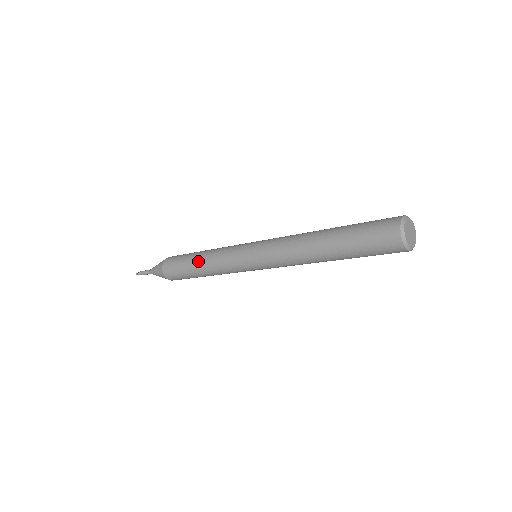
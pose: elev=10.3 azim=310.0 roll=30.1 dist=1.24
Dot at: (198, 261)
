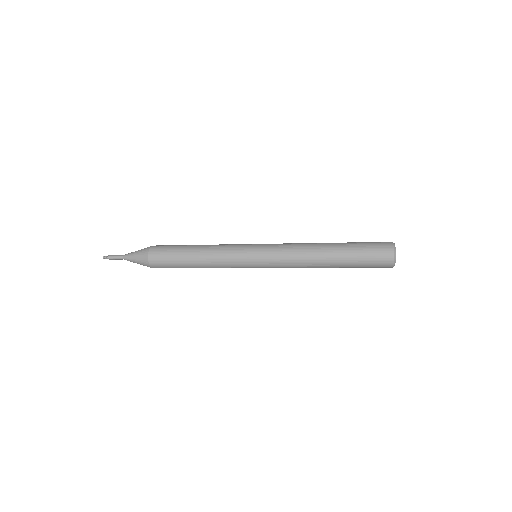
Dot at: (197, 250)
